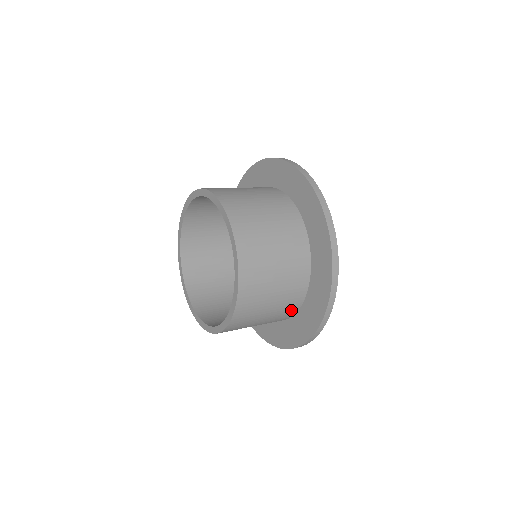
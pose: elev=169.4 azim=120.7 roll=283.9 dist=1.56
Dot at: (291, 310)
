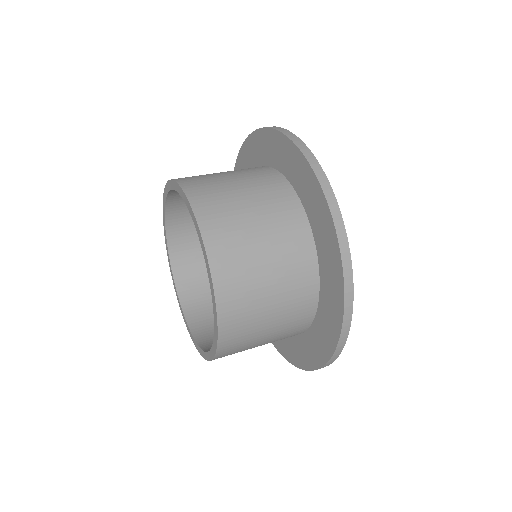
Dot at: occluded
